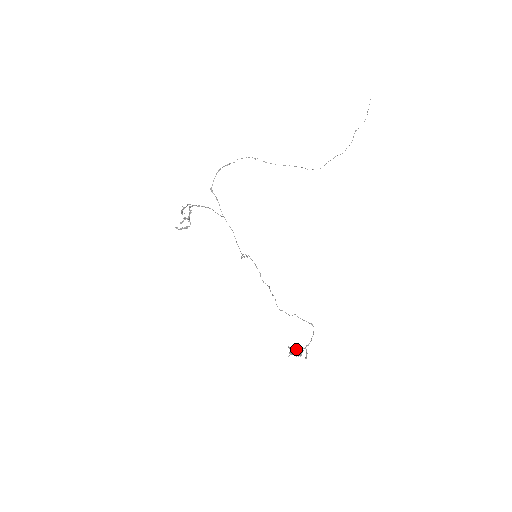
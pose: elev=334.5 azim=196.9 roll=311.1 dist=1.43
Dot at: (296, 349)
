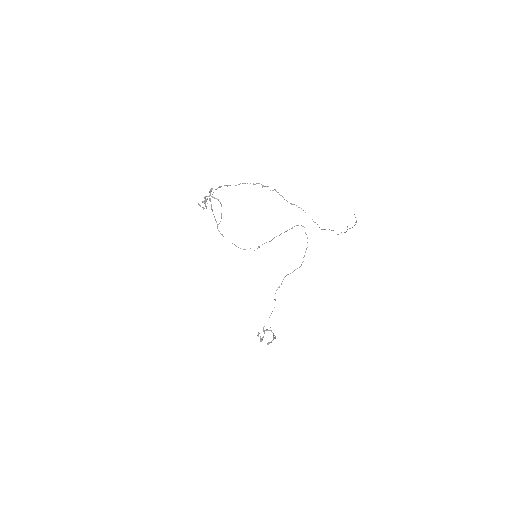
Dot at: occluded
